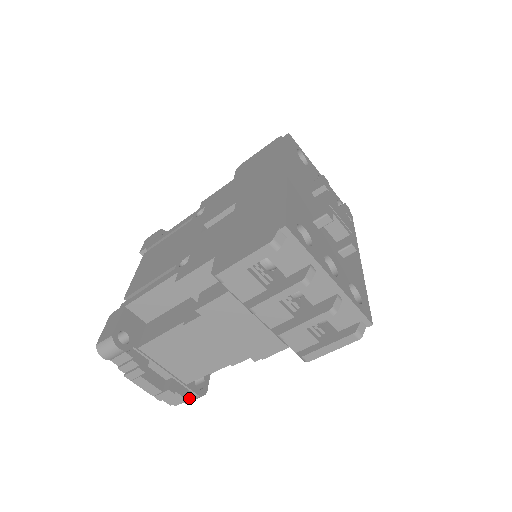
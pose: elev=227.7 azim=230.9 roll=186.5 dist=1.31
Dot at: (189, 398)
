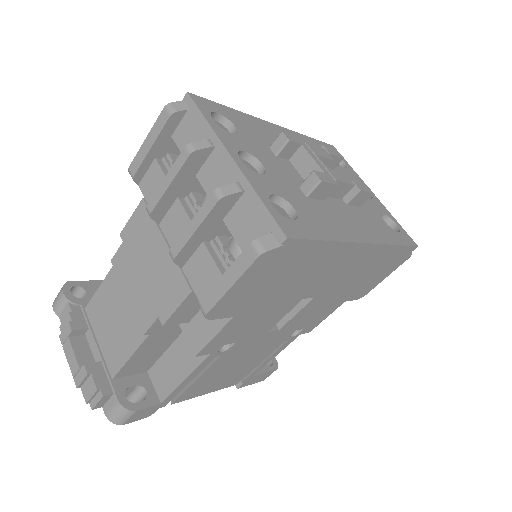
Dot at: (103, 394)
